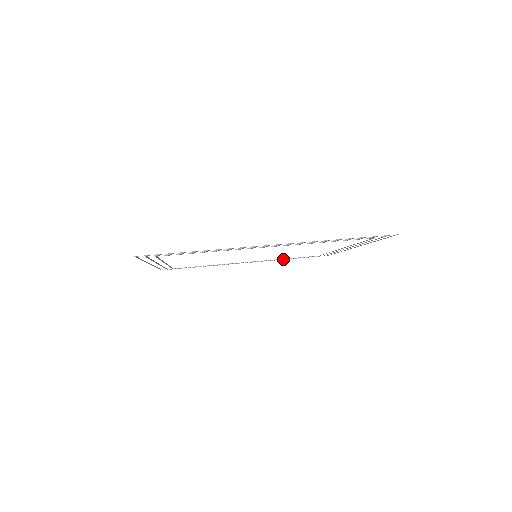
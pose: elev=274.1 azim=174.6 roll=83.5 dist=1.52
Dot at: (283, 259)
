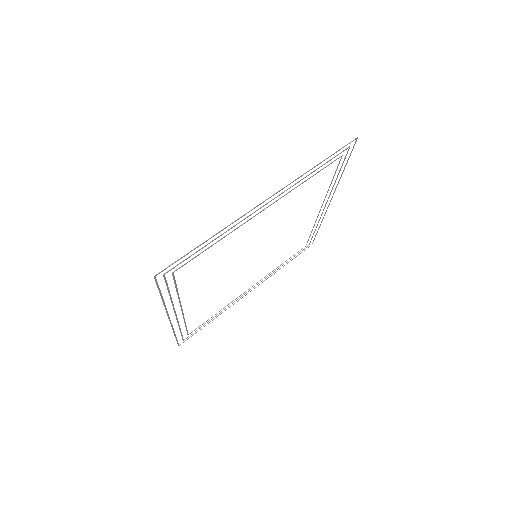
Dot at: occluded
